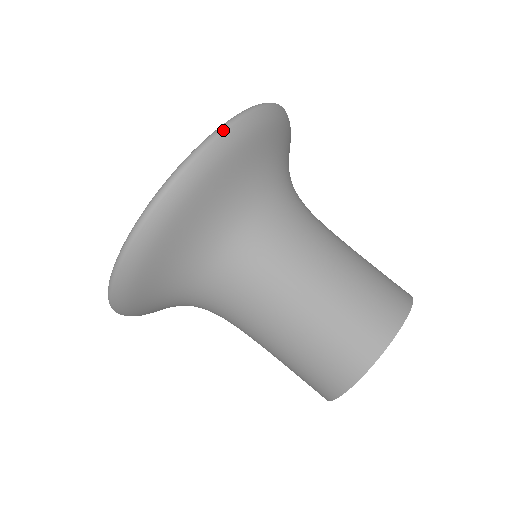
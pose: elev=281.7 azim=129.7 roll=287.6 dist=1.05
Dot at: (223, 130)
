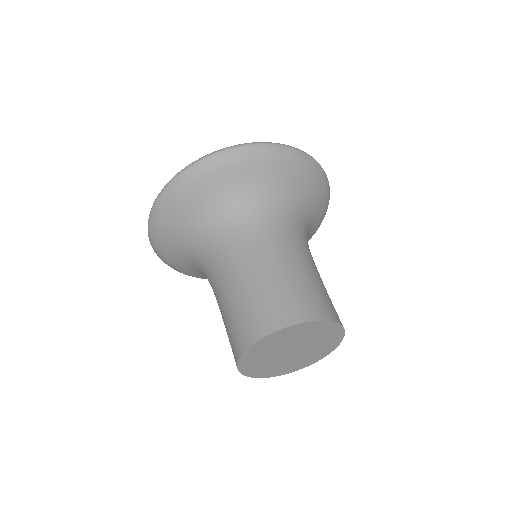
Dot at: (189, 166)
